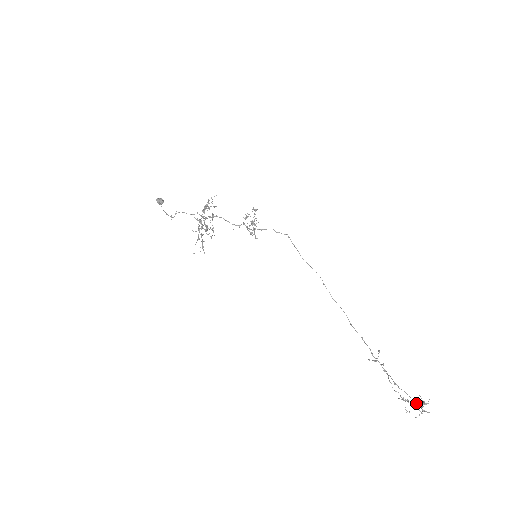
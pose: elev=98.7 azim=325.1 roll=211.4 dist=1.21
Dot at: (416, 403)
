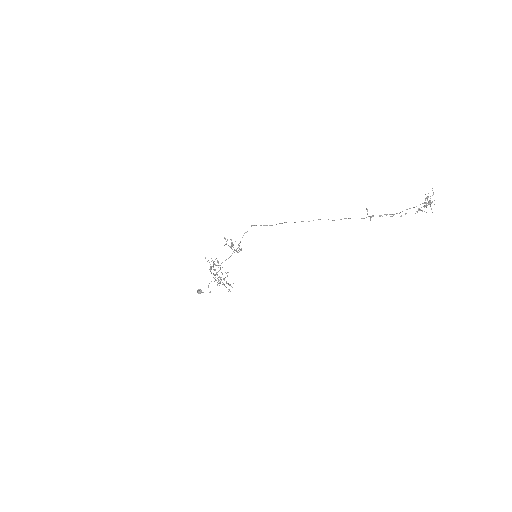
Dot at: (428, 202)
